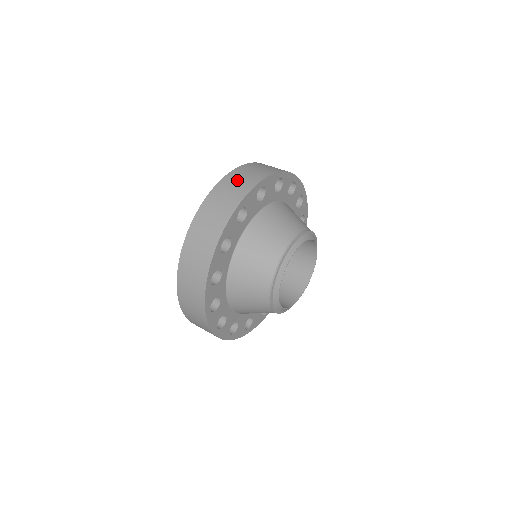
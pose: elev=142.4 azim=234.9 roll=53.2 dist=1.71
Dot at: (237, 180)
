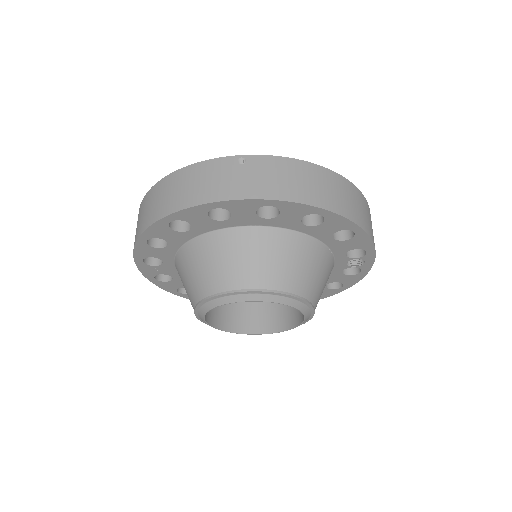
Dot at: (138, 221)
